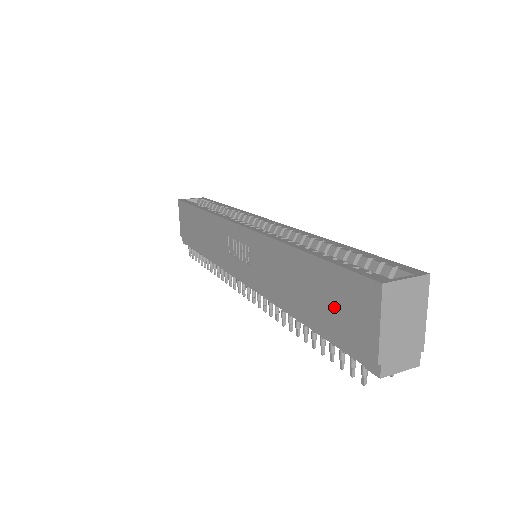
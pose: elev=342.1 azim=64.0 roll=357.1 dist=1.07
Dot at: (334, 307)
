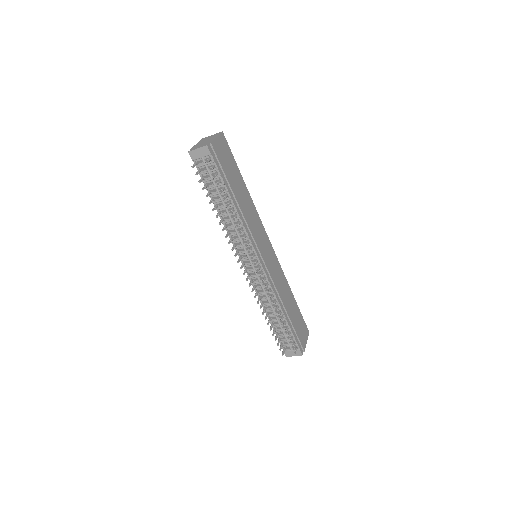
Dot at: occluded
